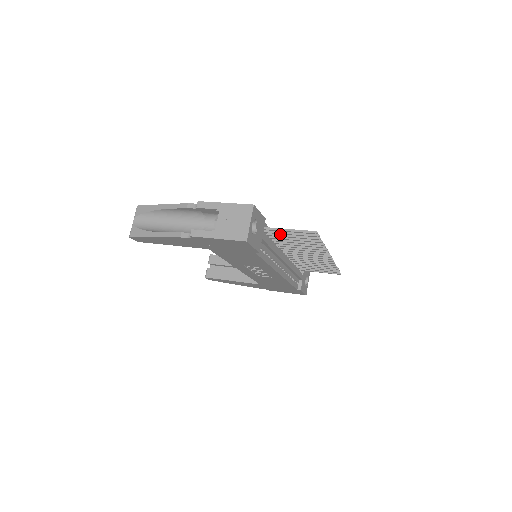
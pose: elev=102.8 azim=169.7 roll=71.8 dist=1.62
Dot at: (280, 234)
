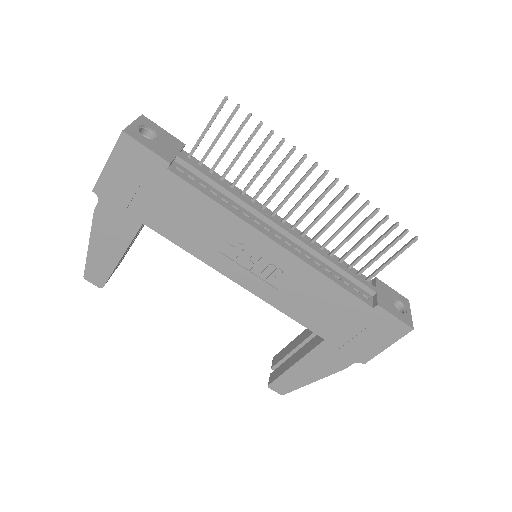
Dot at: (218, 159)
